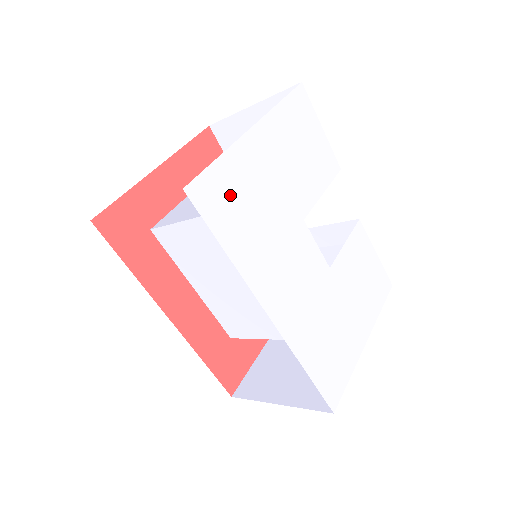
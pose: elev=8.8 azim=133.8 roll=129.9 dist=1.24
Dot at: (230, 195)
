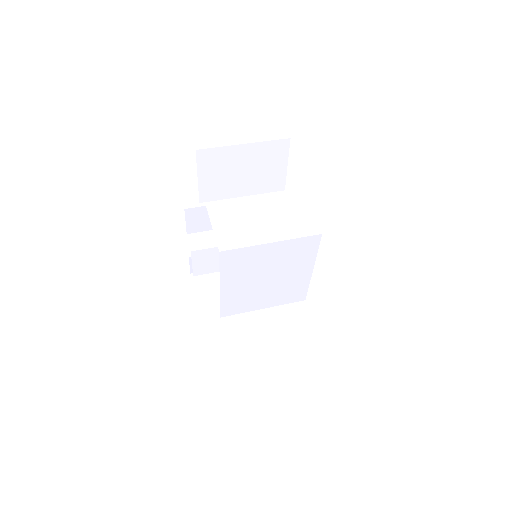
Dot at: occluded
